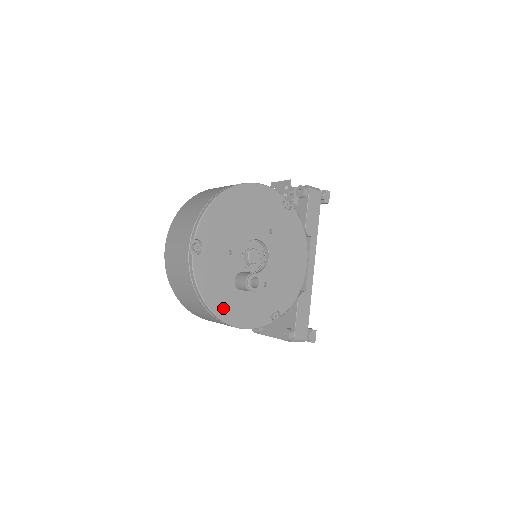
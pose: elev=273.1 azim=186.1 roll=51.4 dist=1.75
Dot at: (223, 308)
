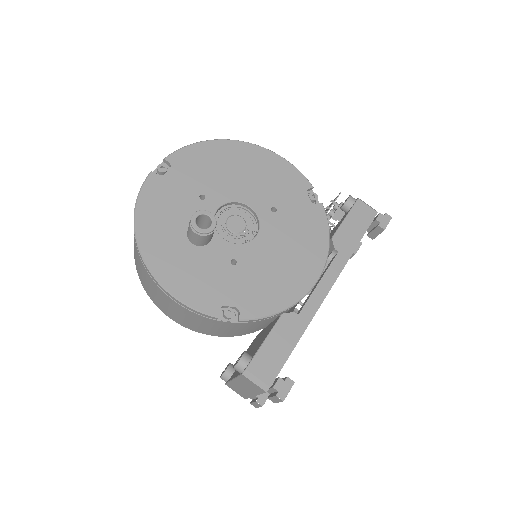
Dot at: (155, 248)
